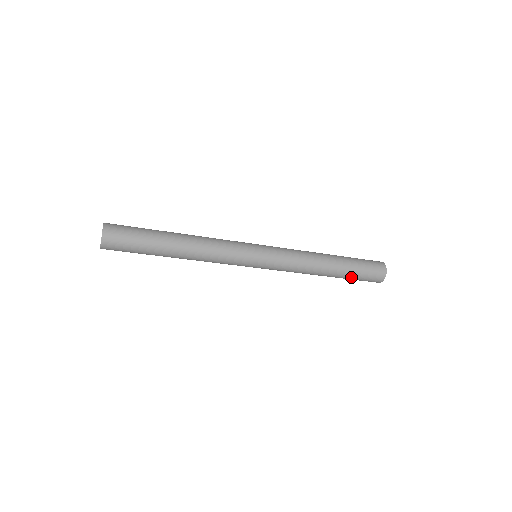
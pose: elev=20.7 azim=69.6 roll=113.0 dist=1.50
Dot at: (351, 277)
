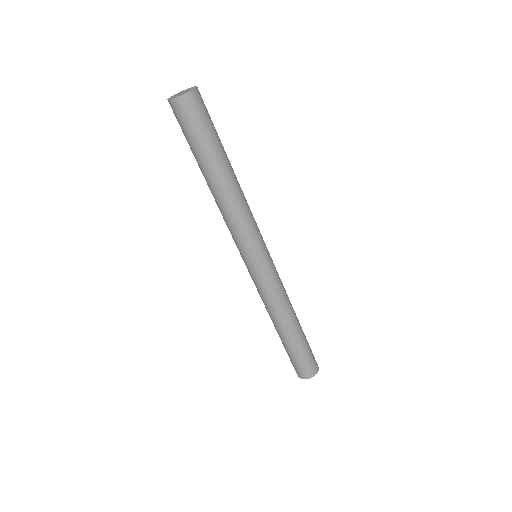
Dot at: (302, 348)
